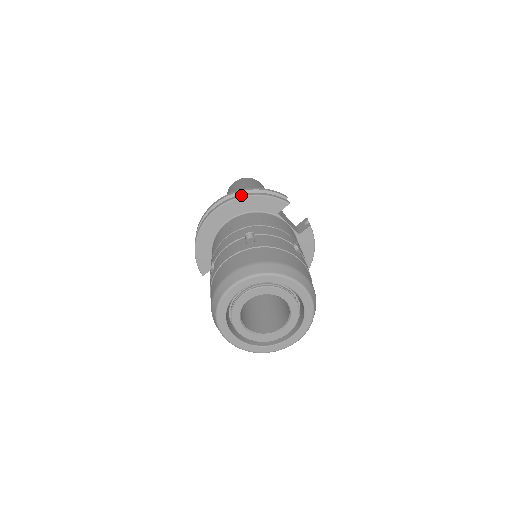
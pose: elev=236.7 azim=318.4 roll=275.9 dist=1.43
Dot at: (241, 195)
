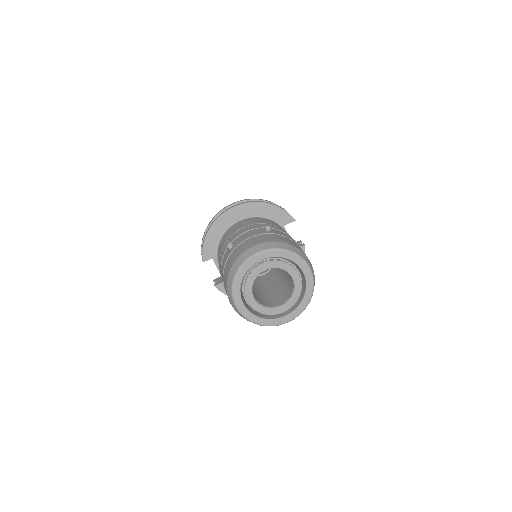
Dot at: (260, 201)
